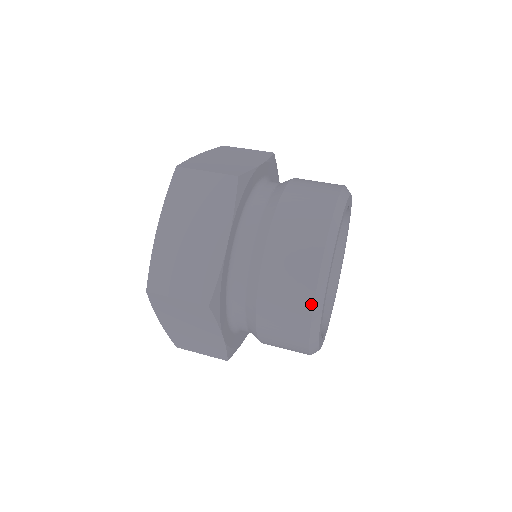
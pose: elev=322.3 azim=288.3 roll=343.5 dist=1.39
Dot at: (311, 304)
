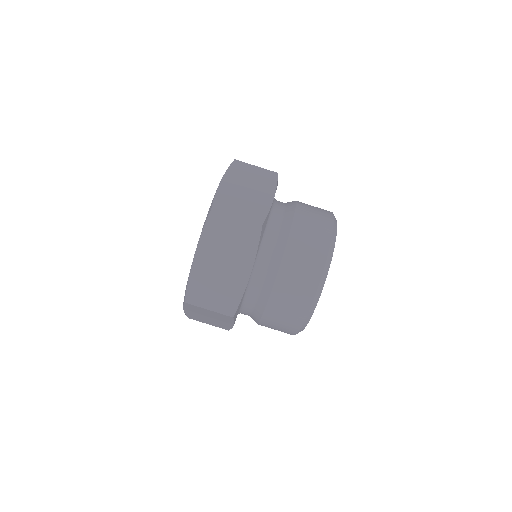
Dot at: (304, 317)
